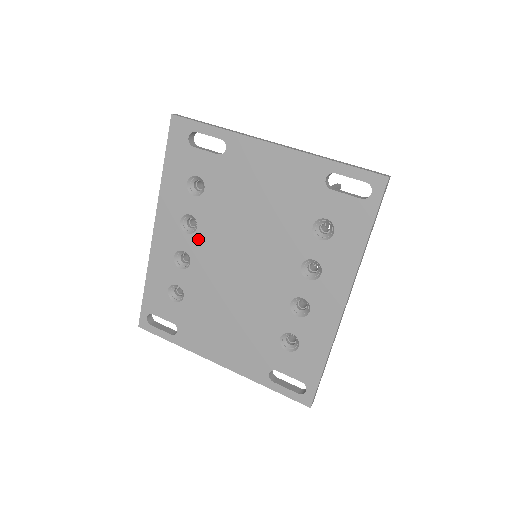
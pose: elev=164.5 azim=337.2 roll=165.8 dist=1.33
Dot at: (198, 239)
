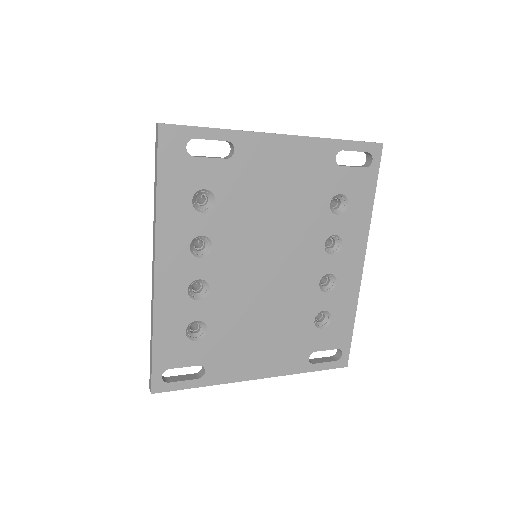
Dot at: (216, 259)
